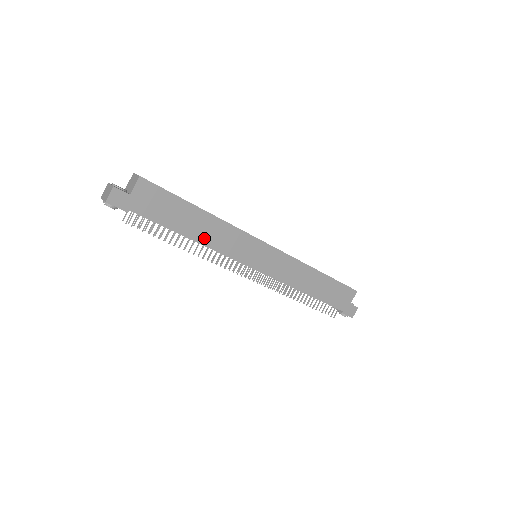
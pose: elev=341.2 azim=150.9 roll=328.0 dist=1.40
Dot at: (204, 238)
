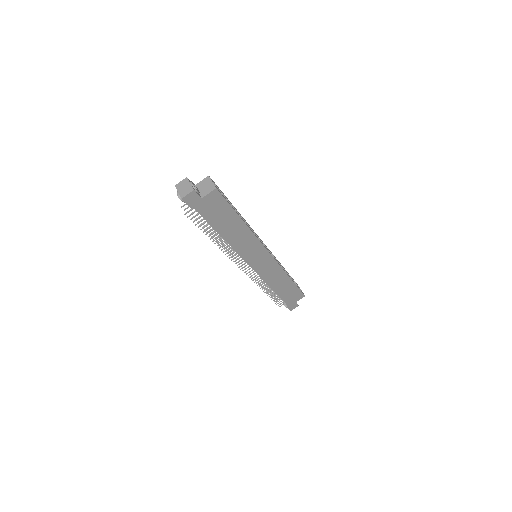
Dot at: (232, 239)
